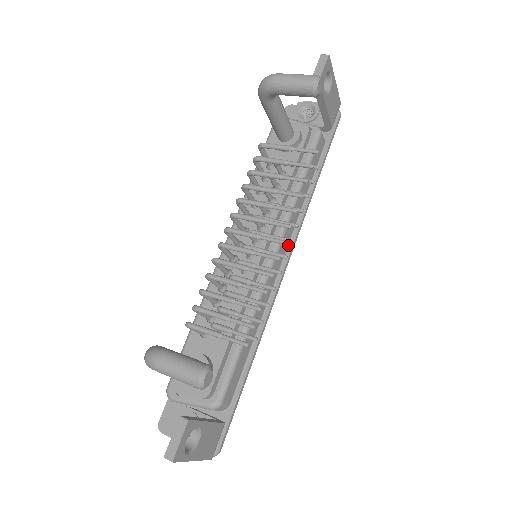
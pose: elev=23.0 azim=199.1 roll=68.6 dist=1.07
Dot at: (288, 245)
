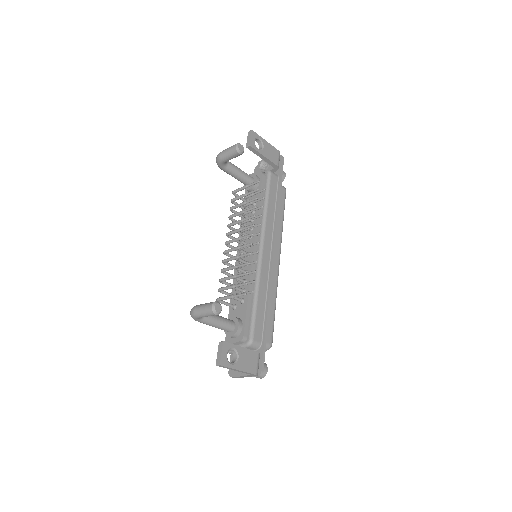
Dot at: (272, 242)
